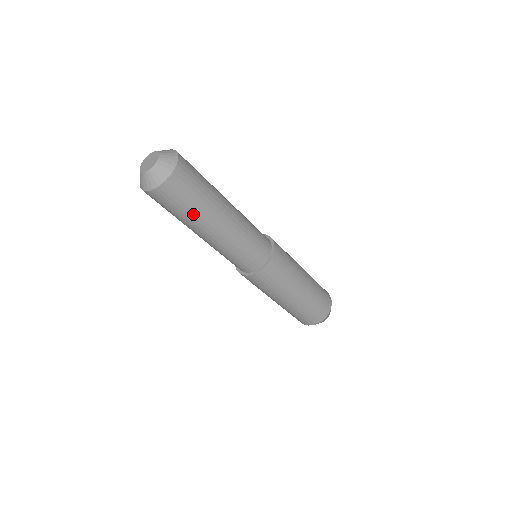
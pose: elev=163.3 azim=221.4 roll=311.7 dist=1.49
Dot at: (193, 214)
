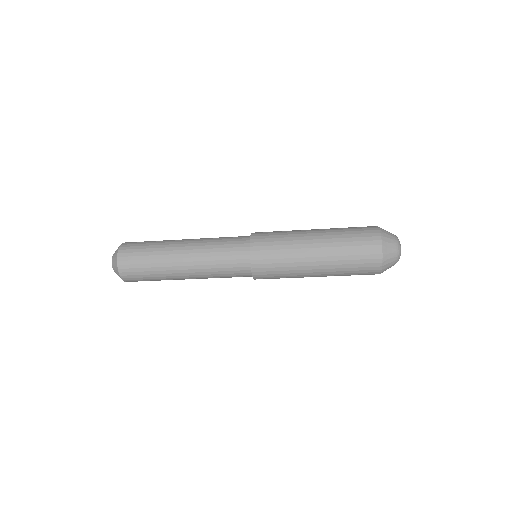
Dot at: occluded
